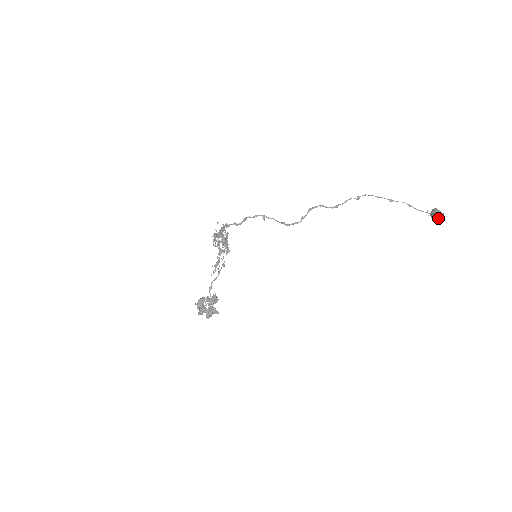
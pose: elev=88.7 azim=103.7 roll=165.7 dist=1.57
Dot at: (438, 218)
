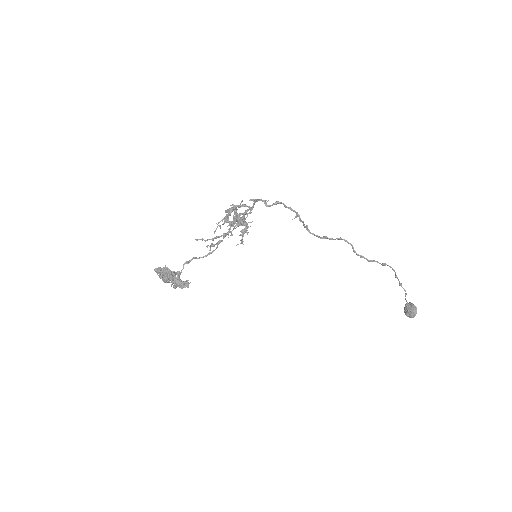
Dot at: (409, 314)
